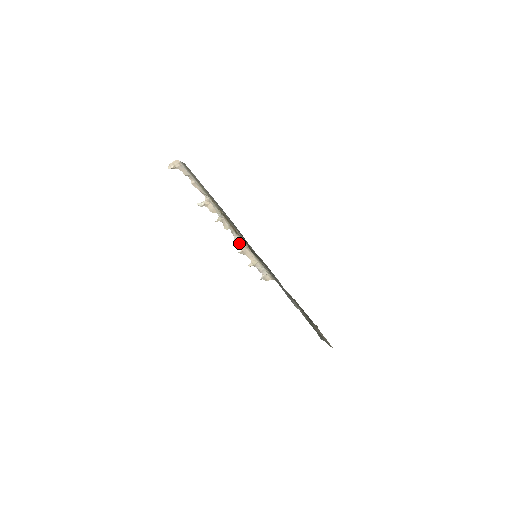
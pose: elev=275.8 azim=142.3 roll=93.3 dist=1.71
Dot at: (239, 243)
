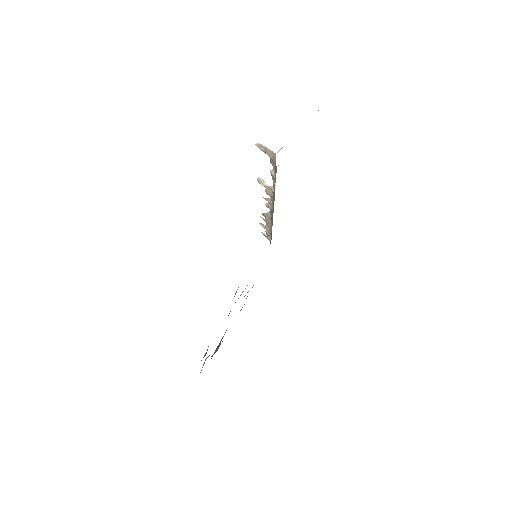
Dot at: (268, 217)
